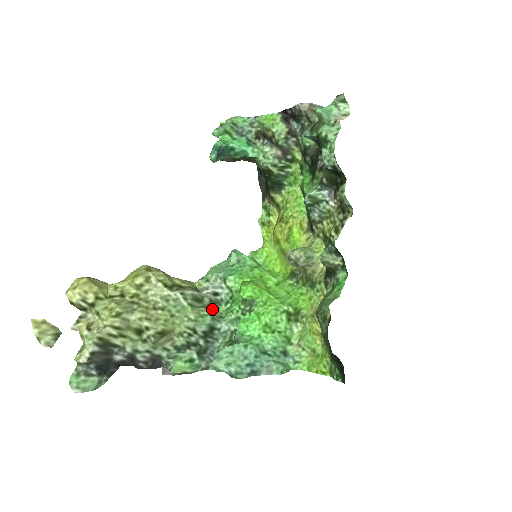
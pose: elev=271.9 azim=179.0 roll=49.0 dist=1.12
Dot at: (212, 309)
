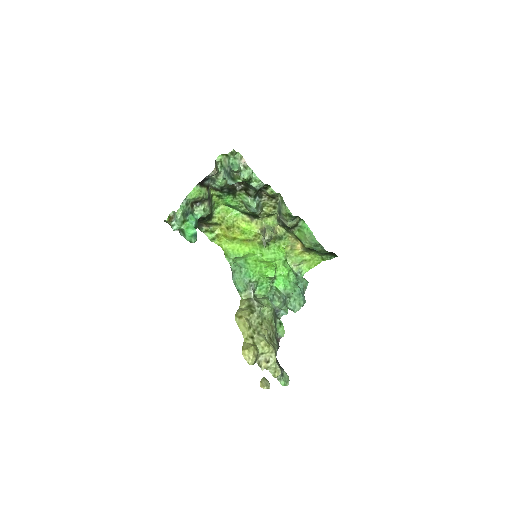
Dot at: (257, 298)
